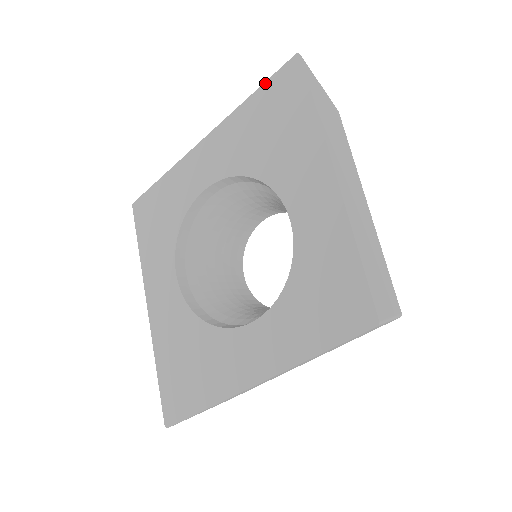
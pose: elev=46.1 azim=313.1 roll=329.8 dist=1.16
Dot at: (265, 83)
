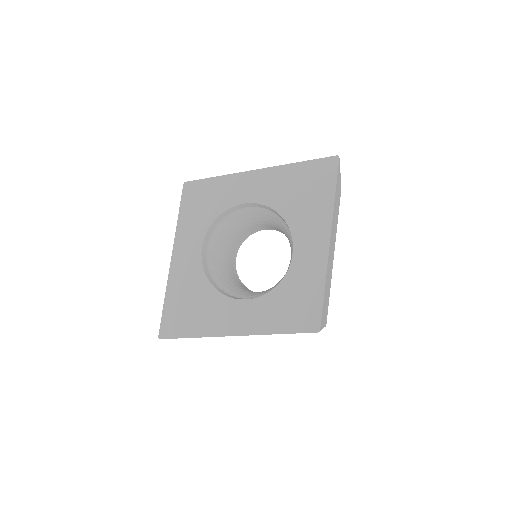
Dot at: (311, 161)
